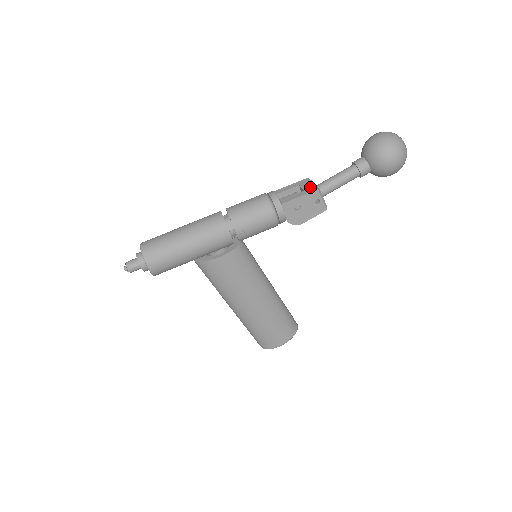
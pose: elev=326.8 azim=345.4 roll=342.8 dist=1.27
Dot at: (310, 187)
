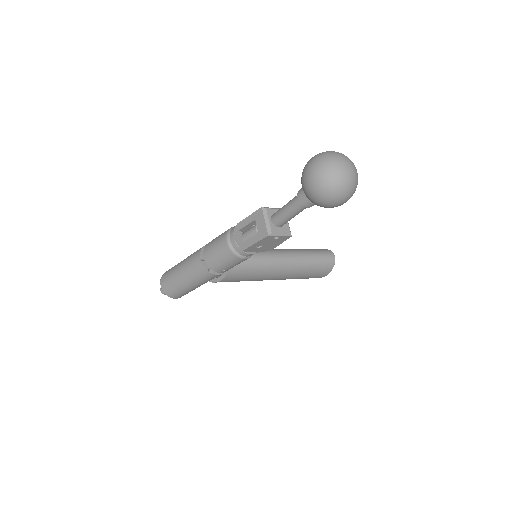
Dot at: (263, 229)
